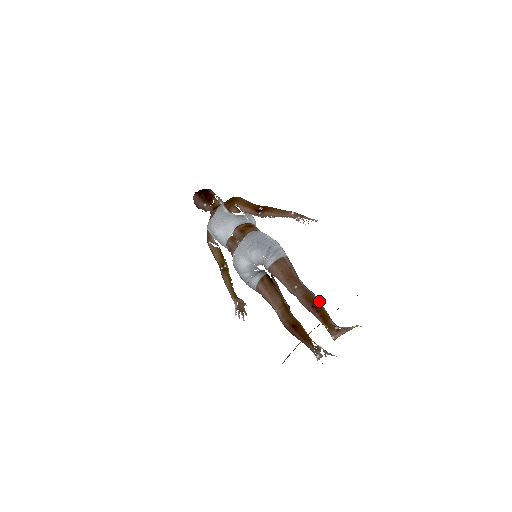
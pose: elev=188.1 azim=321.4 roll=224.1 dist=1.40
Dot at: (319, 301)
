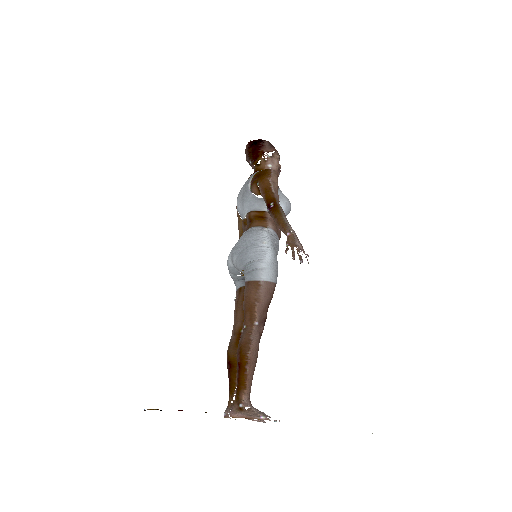
Dot at: (250, 361)
